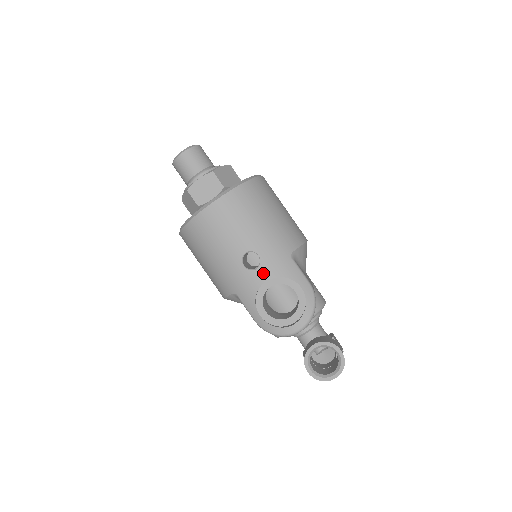
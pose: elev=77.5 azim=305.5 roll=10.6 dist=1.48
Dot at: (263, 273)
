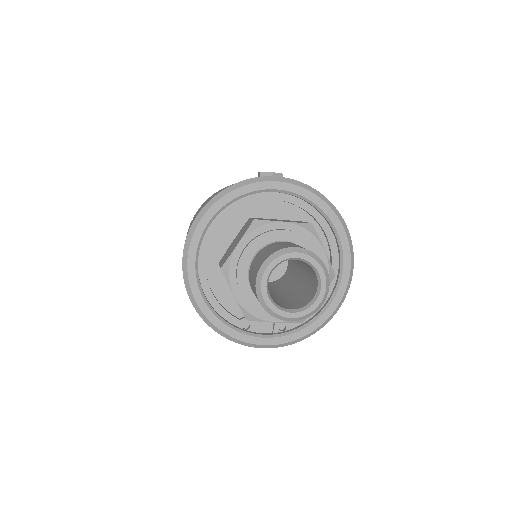
Dot at: occluded
